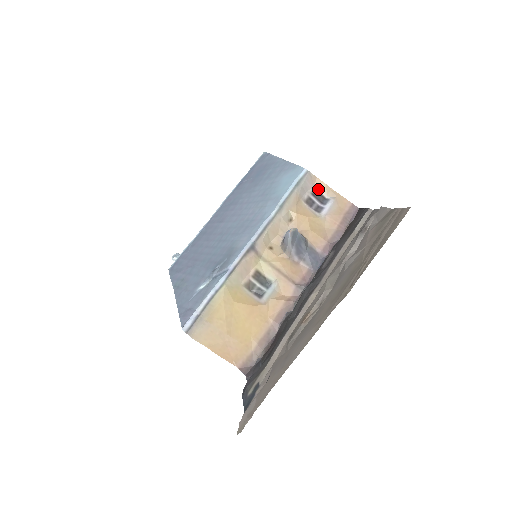
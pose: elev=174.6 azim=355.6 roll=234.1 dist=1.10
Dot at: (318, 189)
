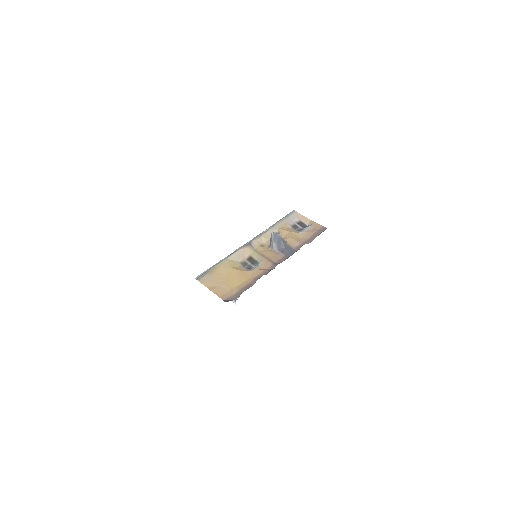
Dot at: (302, 221)
